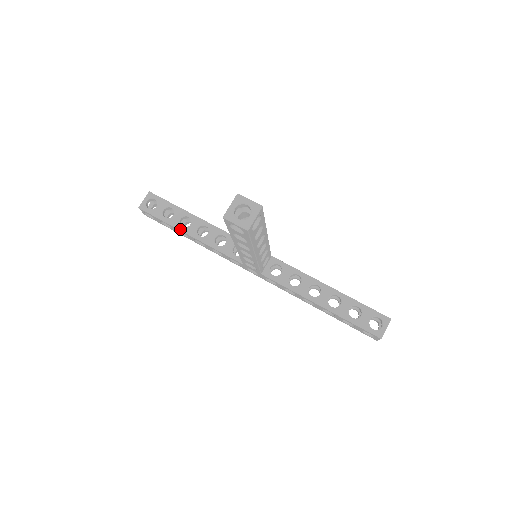
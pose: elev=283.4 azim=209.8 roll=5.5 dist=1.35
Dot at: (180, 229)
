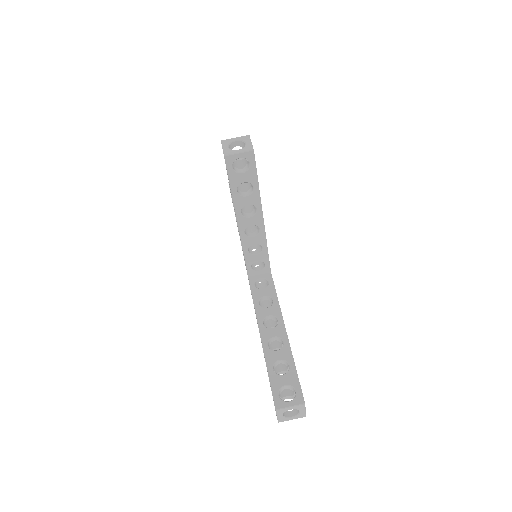
Dot at: occluded
